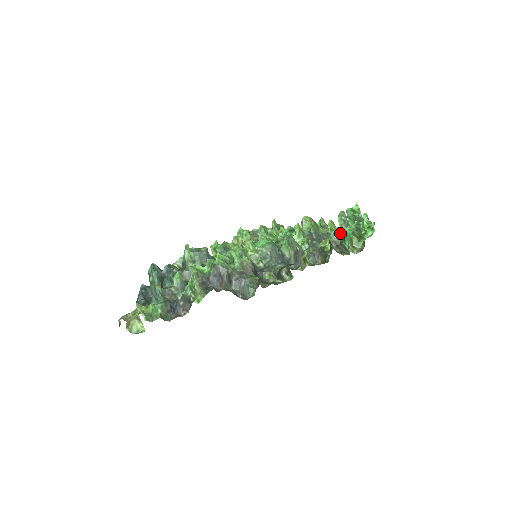
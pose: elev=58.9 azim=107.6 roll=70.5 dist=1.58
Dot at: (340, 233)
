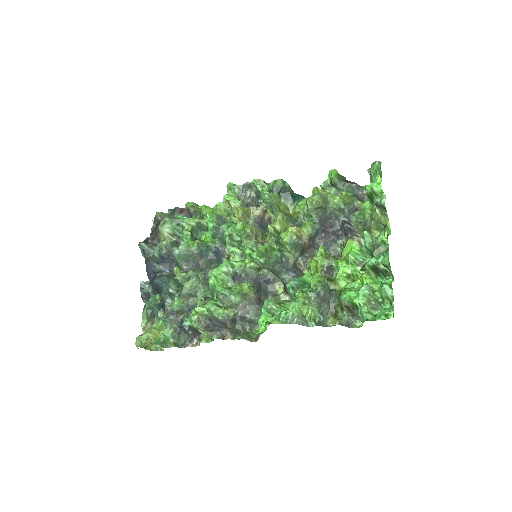
Dot at: (354, 264)
